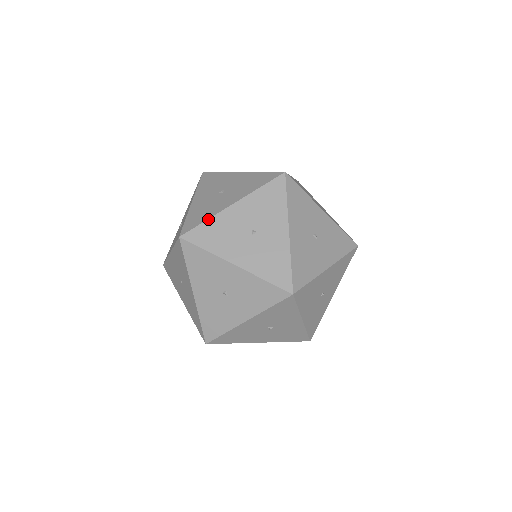
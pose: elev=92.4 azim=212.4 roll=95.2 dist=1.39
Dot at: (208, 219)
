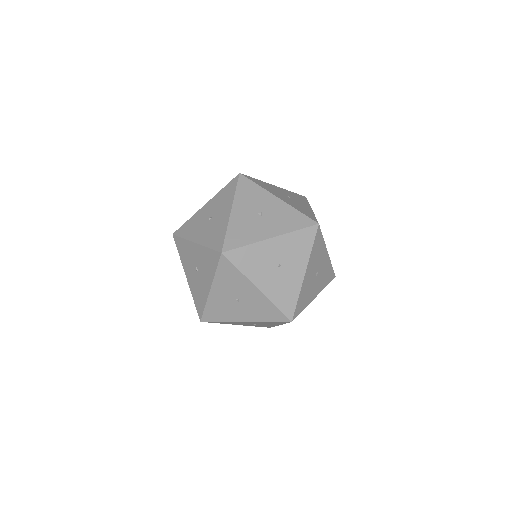
Dot at: (205, 305)
